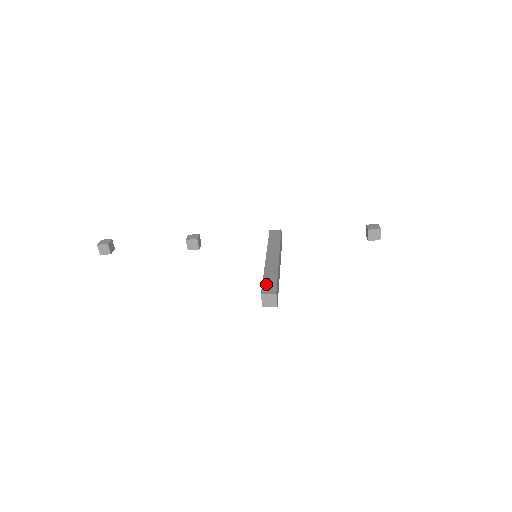
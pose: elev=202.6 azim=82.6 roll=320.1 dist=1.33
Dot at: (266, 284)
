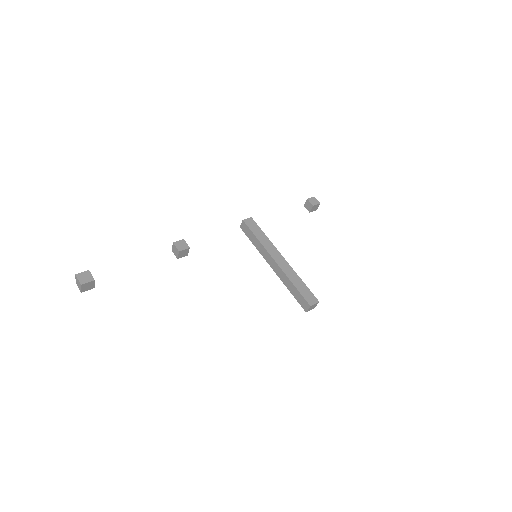
Dot at: (304, 294)
